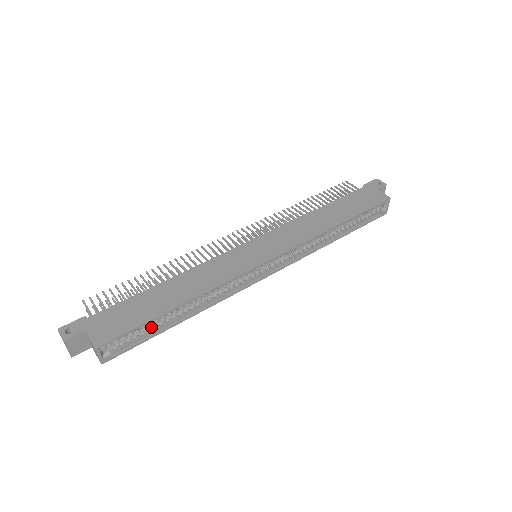
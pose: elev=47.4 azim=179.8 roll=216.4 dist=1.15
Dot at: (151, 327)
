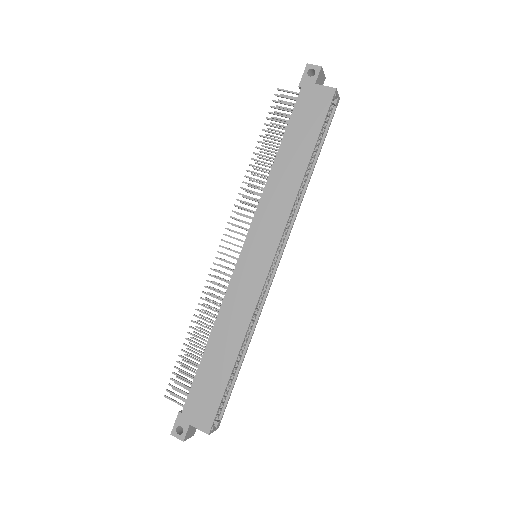
Dot at: occluded
